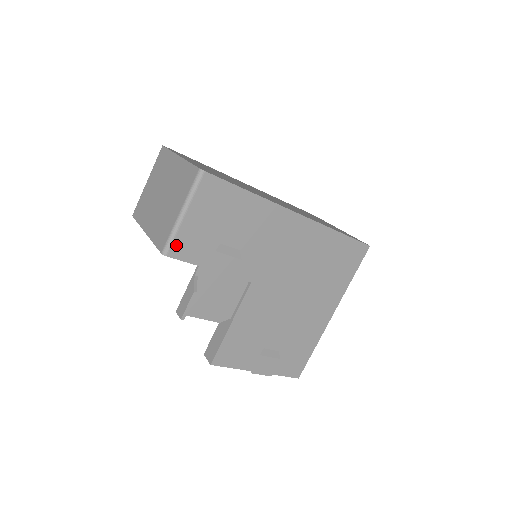
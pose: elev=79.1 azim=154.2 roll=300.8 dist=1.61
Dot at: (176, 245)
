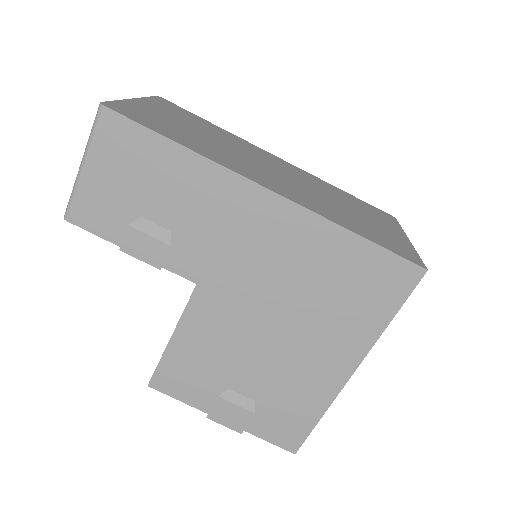
Dot at: (78, 208)
